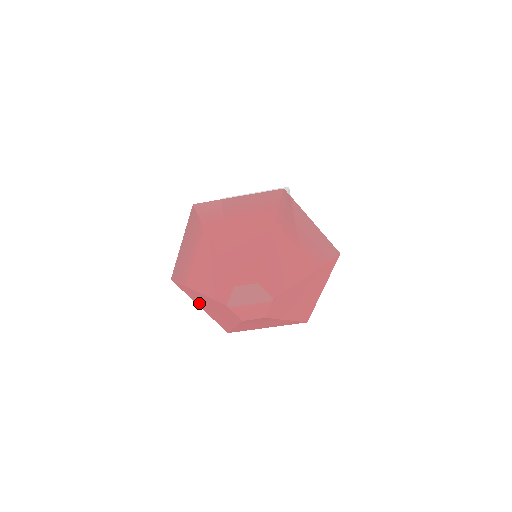
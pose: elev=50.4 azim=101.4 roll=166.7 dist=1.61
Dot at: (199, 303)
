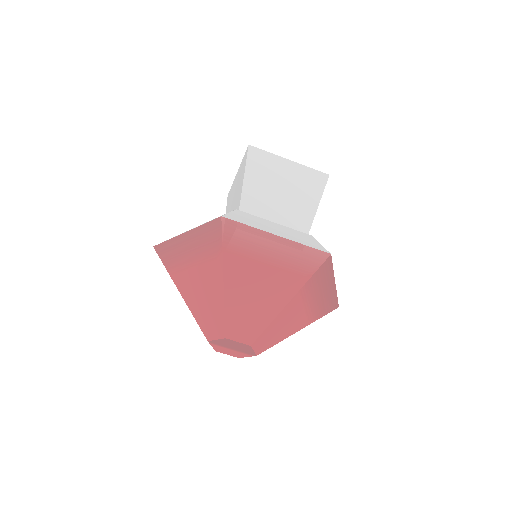
Dot at: occluded
